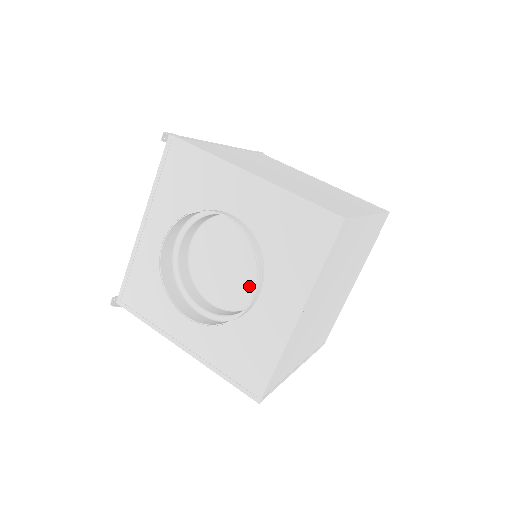
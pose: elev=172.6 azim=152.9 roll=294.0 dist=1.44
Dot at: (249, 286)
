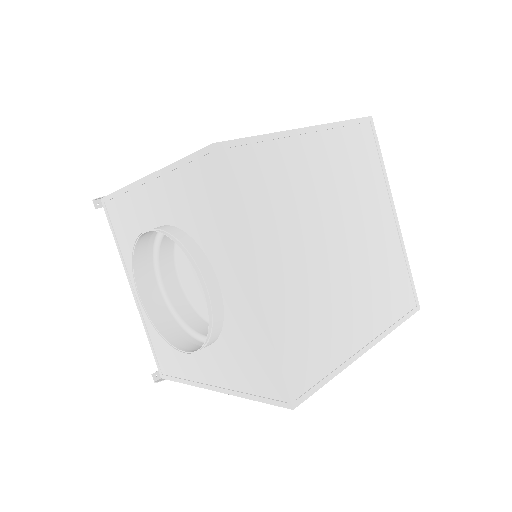
Dot at: occluded
